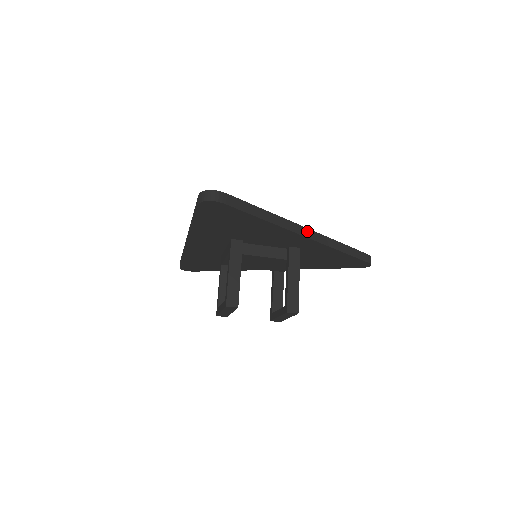
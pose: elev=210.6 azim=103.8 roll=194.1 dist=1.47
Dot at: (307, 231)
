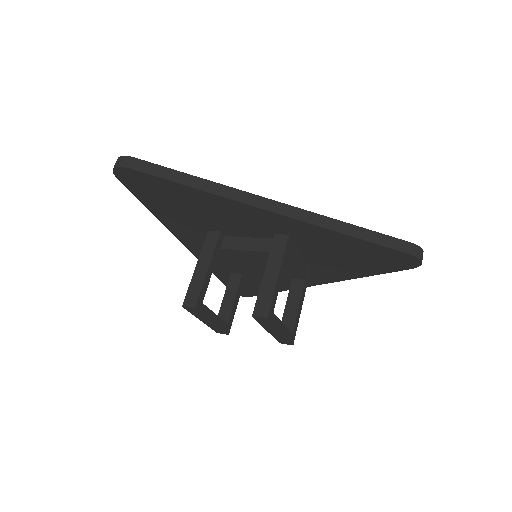
Dot at: (272, 203)
